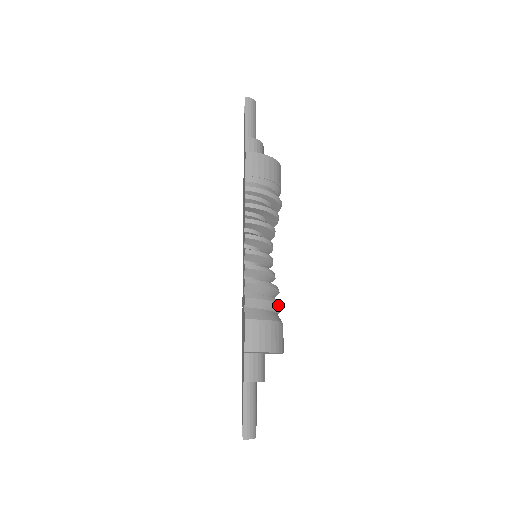
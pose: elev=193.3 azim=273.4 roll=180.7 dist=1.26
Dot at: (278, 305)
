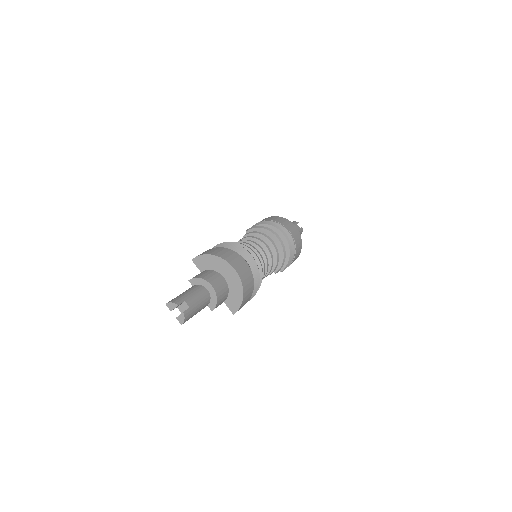
Dot at: (238, 247)
